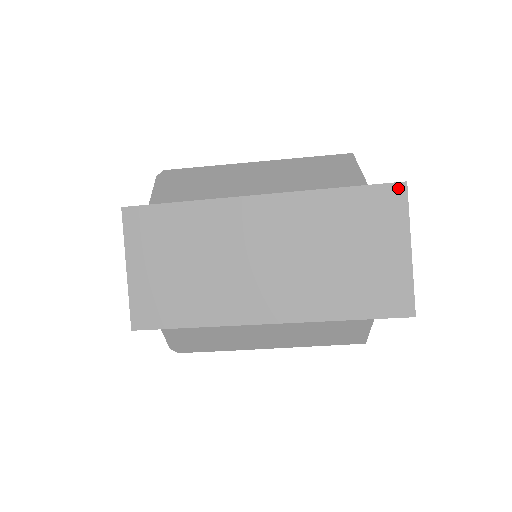
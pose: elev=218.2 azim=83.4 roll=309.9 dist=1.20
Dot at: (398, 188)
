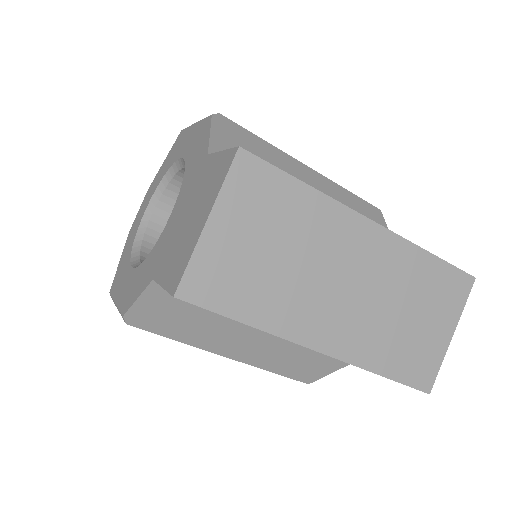
Dot at: (469, 280)
